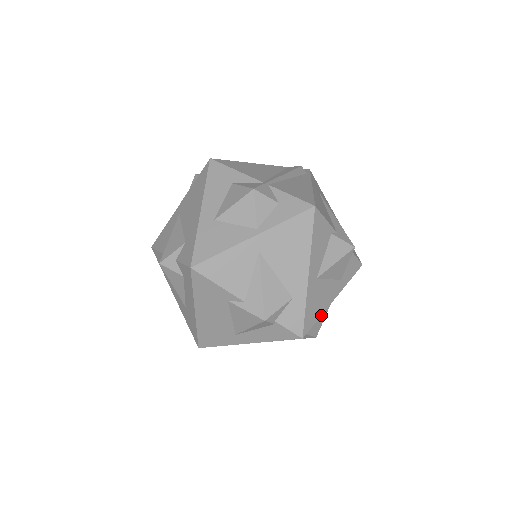
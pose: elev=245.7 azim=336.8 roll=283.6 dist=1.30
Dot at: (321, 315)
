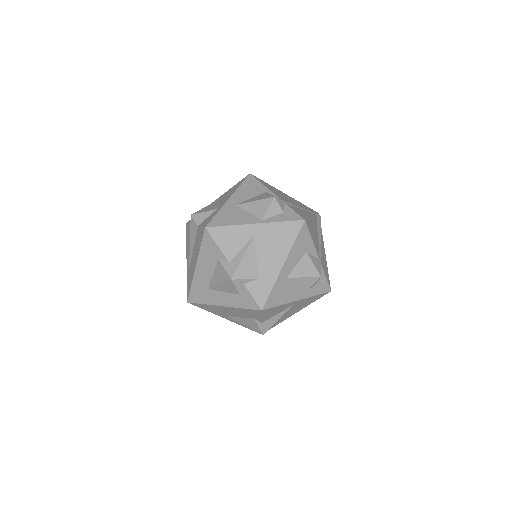
Dot at: occluded
